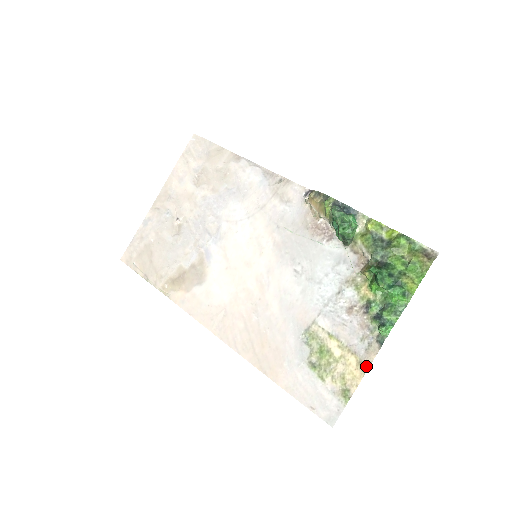
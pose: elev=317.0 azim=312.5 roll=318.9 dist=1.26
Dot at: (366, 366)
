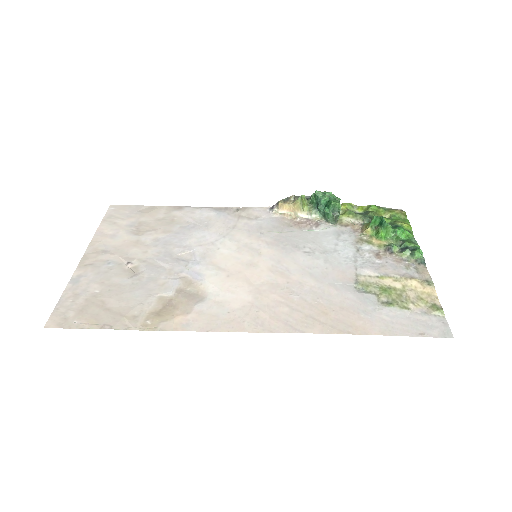
Dot at: (430, 281)
